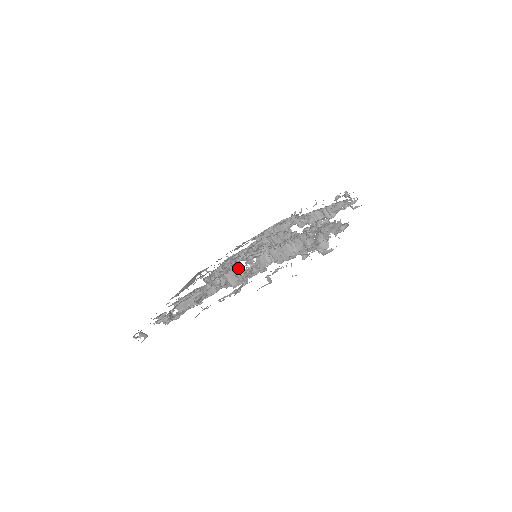
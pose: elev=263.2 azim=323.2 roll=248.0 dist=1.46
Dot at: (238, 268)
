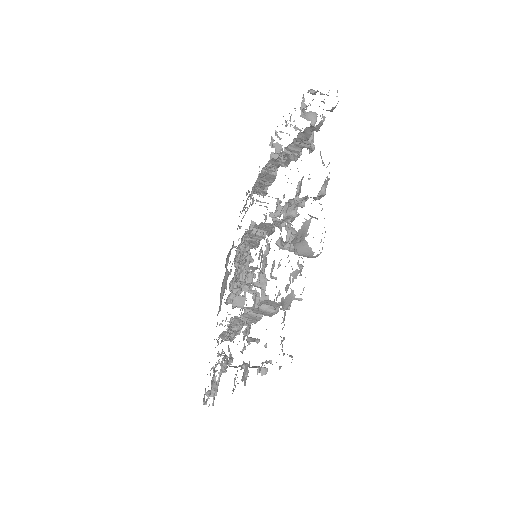
Dot at: (239, 317)
